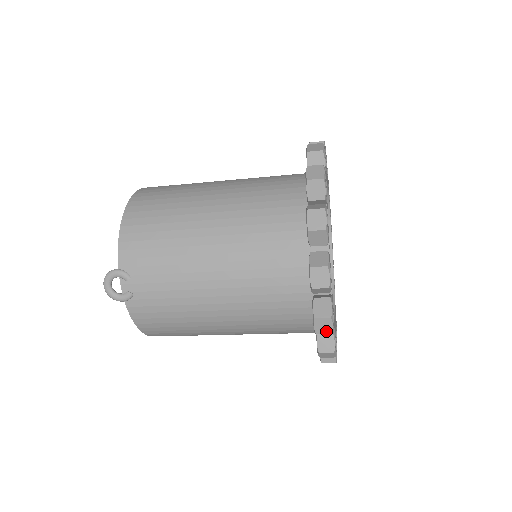
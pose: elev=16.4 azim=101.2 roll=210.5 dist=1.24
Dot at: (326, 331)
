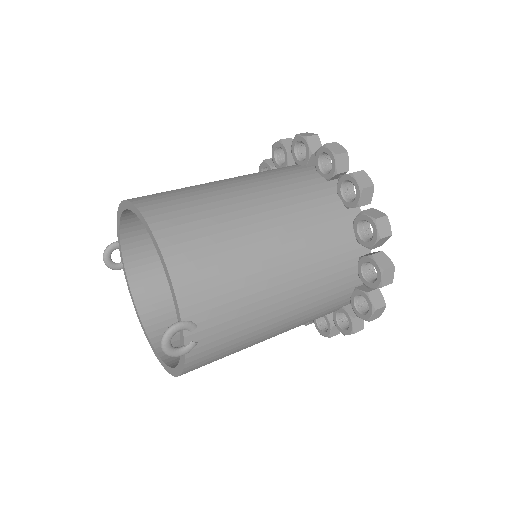
Dot at: (377, 317)
